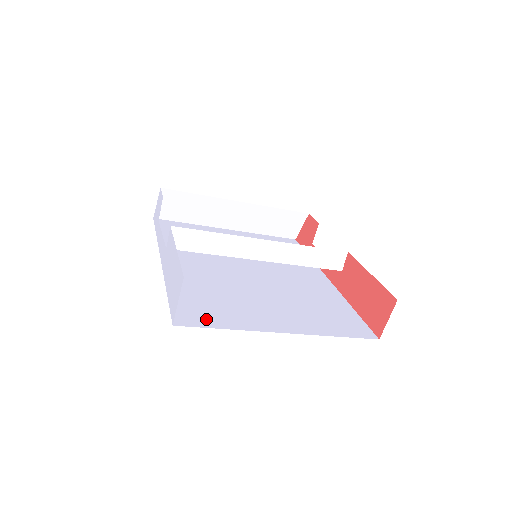
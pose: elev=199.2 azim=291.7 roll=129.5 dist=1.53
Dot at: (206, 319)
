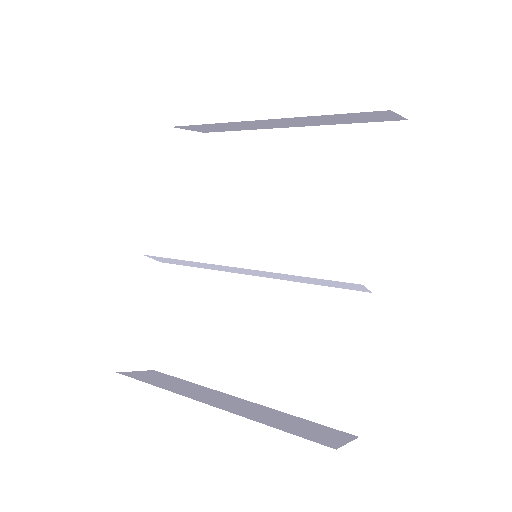
Dot at: (180, 363)
